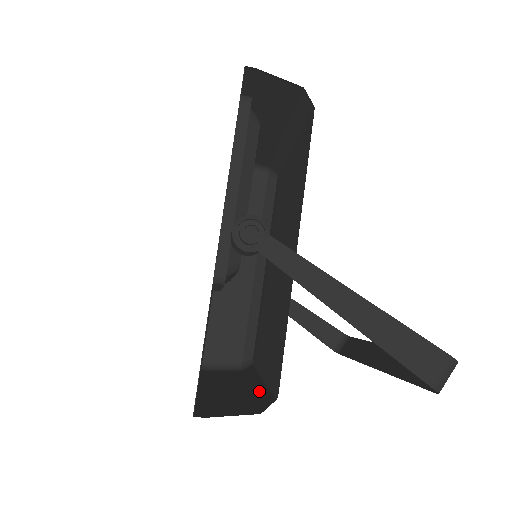
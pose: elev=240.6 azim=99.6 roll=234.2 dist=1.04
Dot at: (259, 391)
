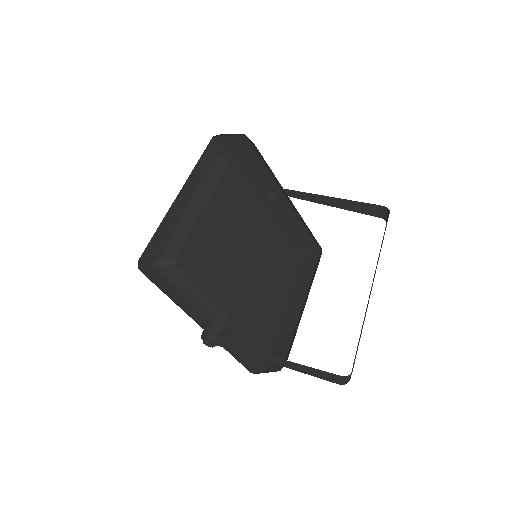
Dot at: (296, 328)
